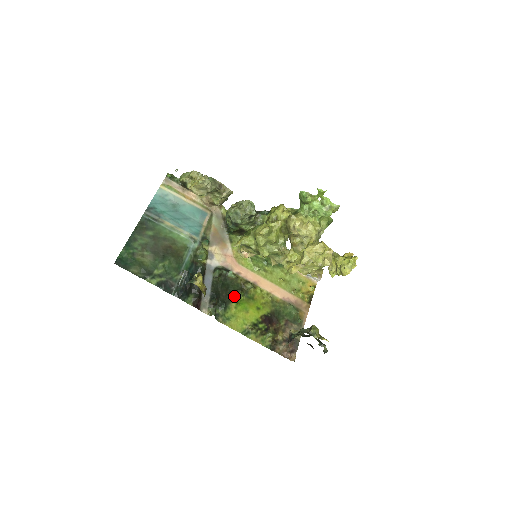
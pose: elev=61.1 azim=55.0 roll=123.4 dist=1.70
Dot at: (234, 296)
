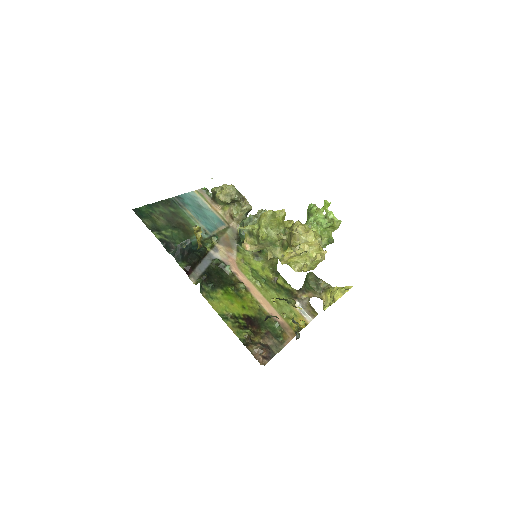
Dot at: (224, 286)
